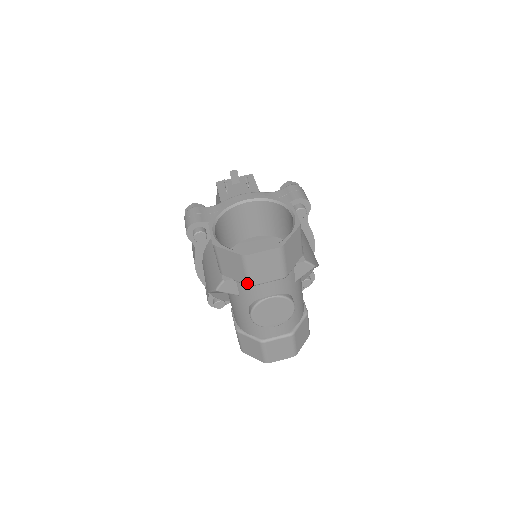
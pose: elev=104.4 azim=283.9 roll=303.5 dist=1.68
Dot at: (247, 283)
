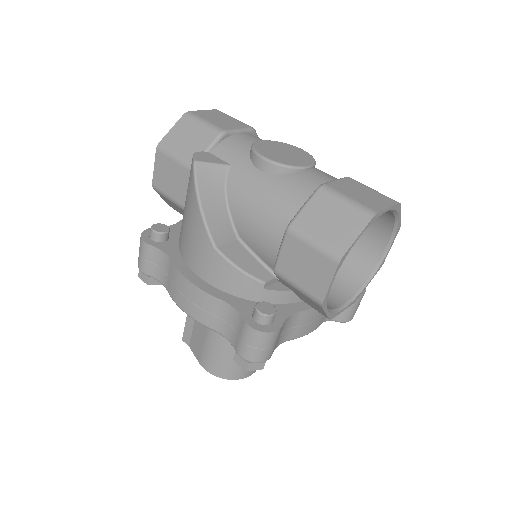
Dot at: (217, 132)
